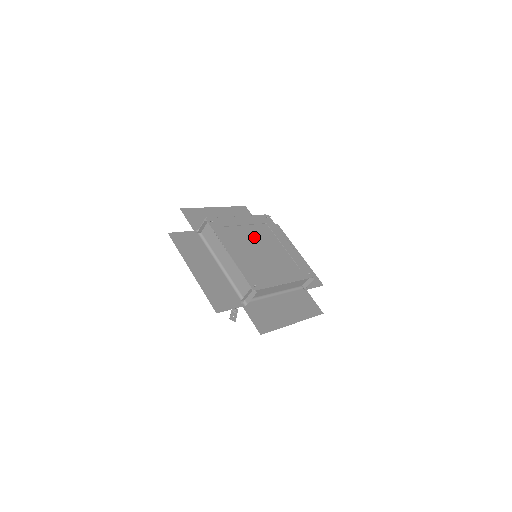
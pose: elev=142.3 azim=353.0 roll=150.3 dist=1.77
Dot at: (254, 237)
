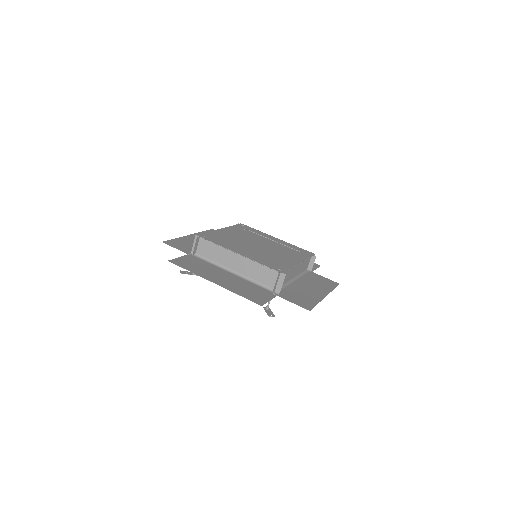
Dot at: (267, 243)
